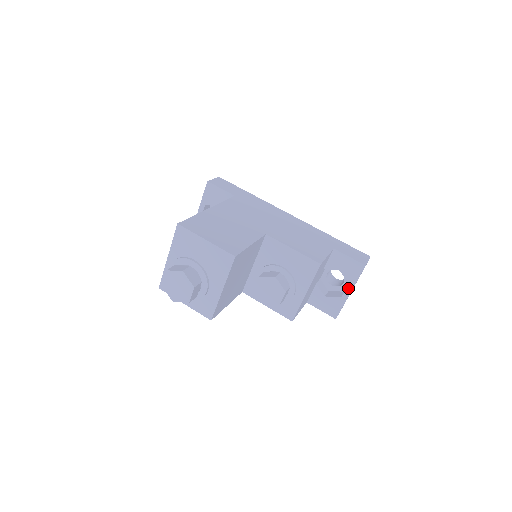
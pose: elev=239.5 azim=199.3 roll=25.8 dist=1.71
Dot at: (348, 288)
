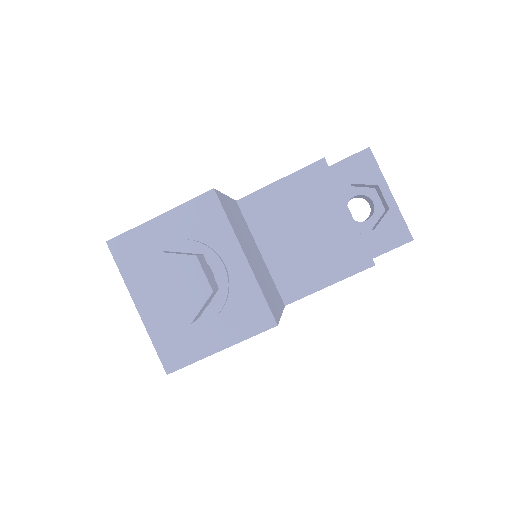
Dot at: (383, 191)
